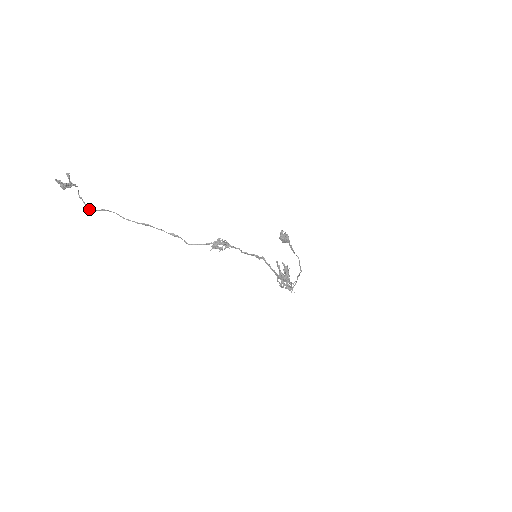
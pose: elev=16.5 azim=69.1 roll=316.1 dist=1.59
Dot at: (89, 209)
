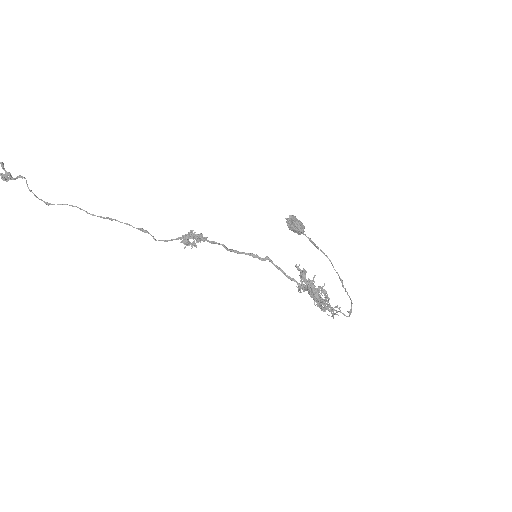
Dot at: occluded
